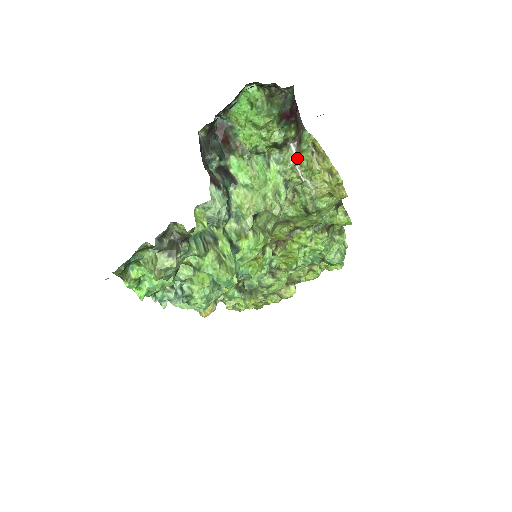
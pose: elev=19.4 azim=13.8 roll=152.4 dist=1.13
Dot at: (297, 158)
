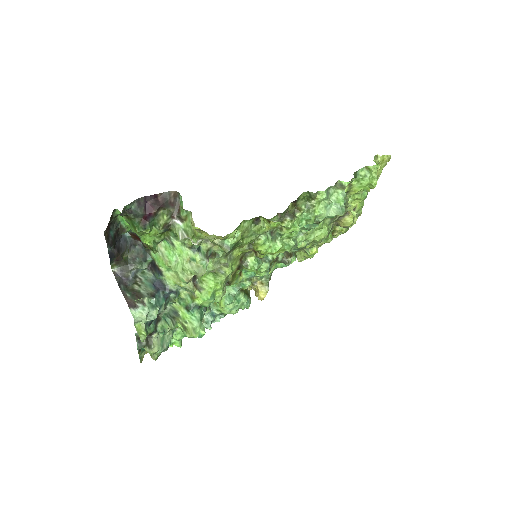
Dot at: (183, 229)
